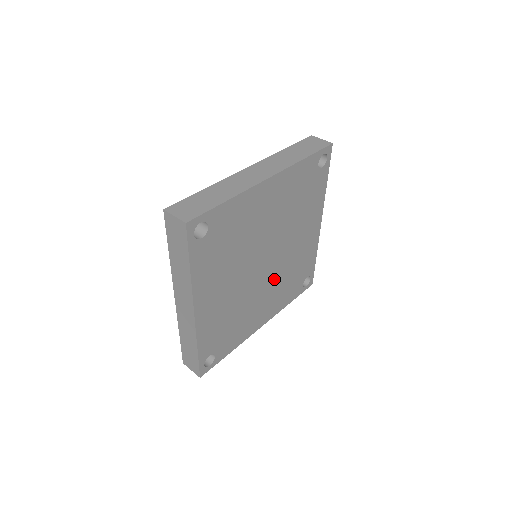
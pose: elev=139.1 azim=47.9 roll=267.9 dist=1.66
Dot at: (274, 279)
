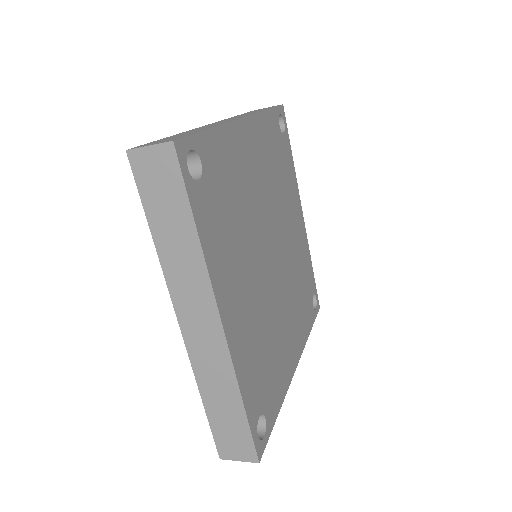
Dot at: (262, 297)
